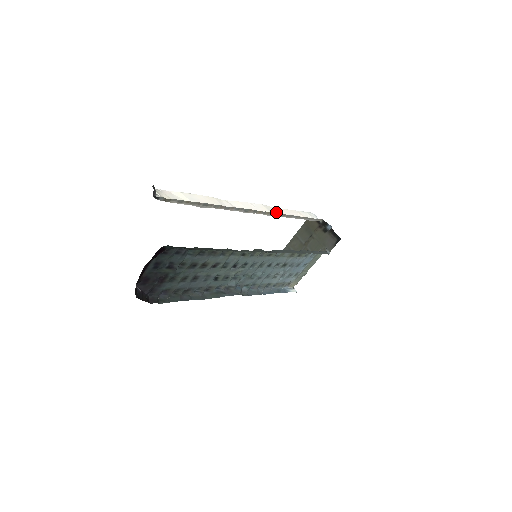
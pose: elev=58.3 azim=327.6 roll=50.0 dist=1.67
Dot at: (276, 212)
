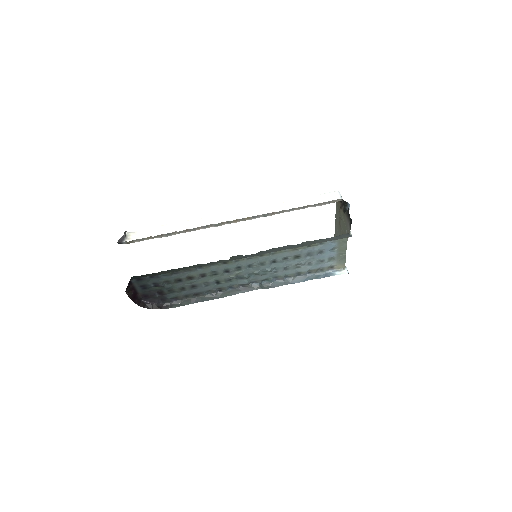
Dot at: (269, 210)
